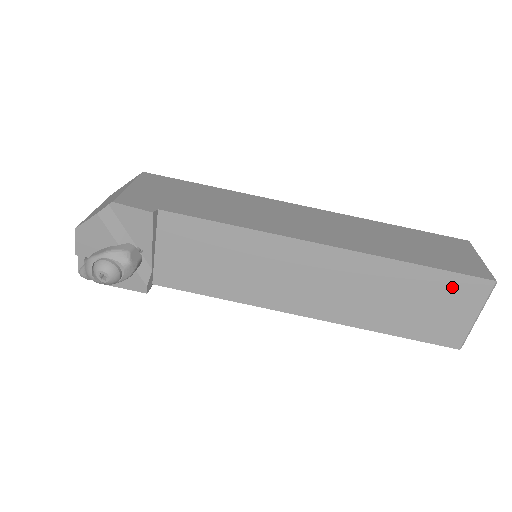
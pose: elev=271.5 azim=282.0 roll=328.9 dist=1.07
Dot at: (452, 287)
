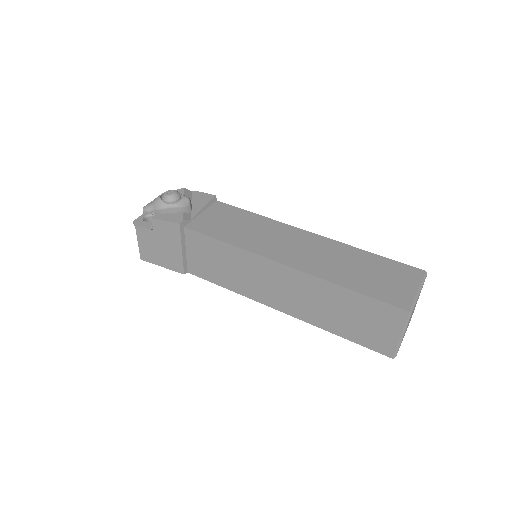
Dot at: (395, 268)
